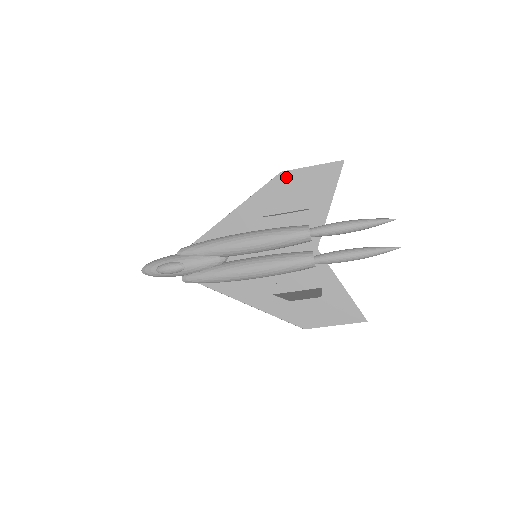
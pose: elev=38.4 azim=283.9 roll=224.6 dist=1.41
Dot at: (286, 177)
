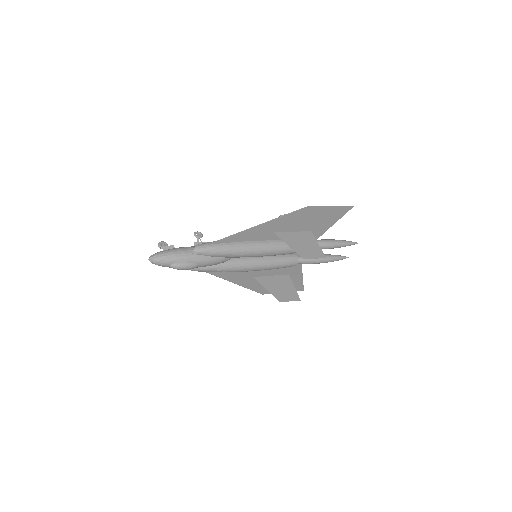
Dot at: (310, 210)
